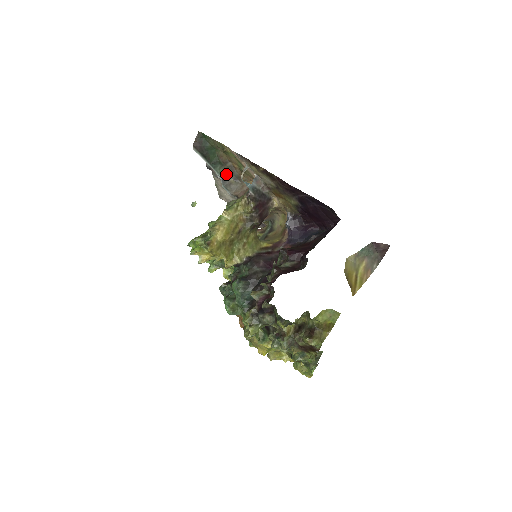
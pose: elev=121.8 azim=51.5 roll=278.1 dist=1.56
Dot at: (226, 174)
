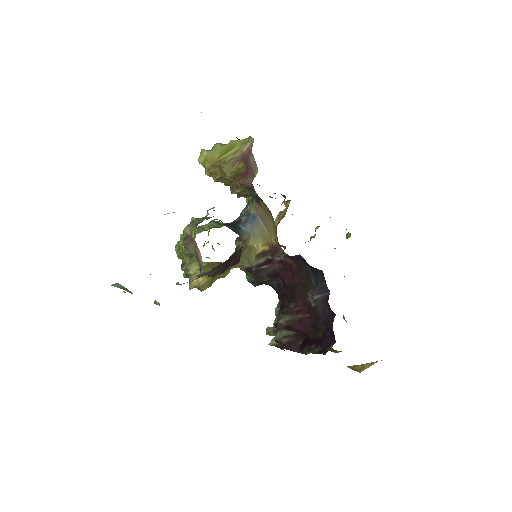
Dot at: occluded
